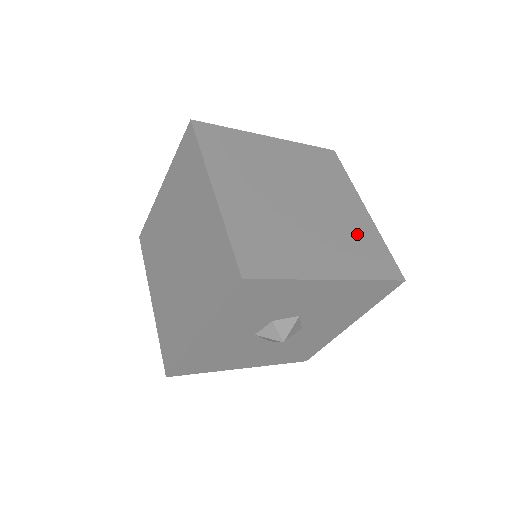
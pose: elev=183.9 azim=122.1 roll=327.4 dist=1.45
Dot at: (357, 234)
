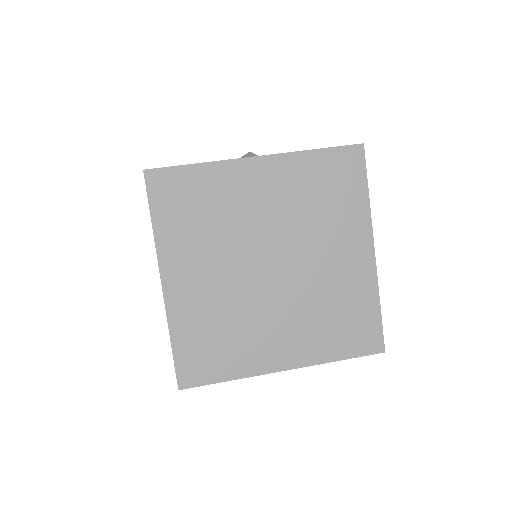
Dot at: (341, 299)
